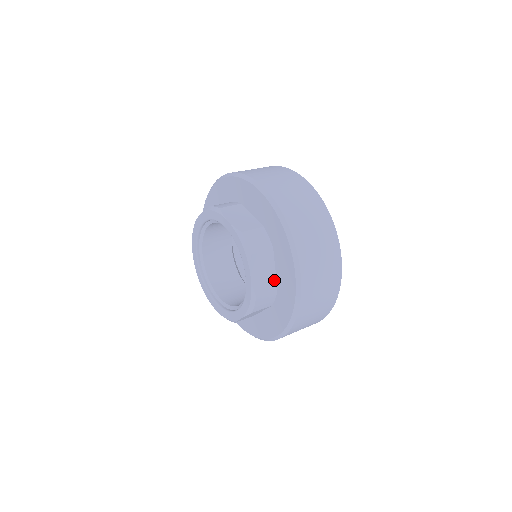
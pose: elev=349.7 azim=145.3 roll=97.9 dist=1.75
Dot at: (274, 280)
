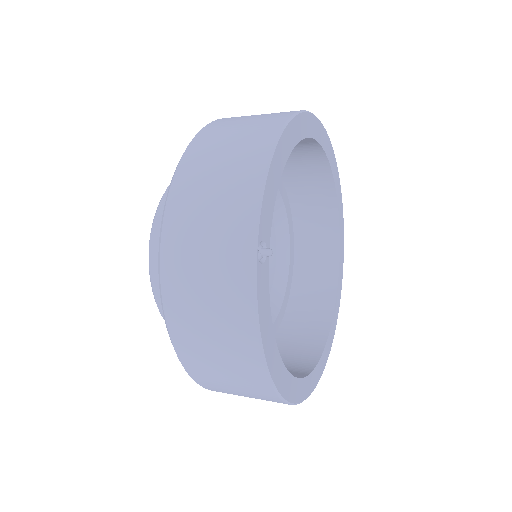
Dot at: occluded
